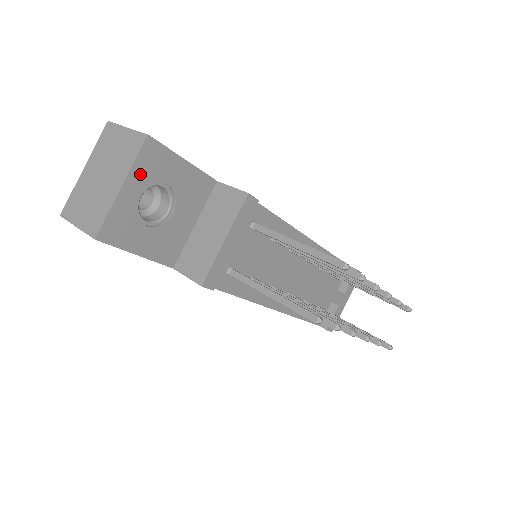
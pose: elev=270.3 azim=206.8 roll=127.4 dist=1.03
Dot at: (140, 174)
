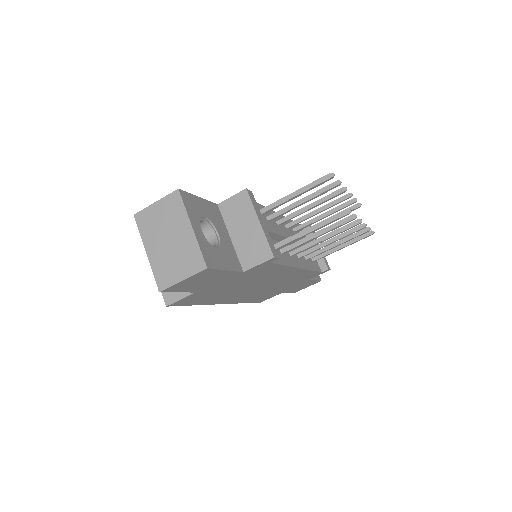
Dot at: (192, 215)
